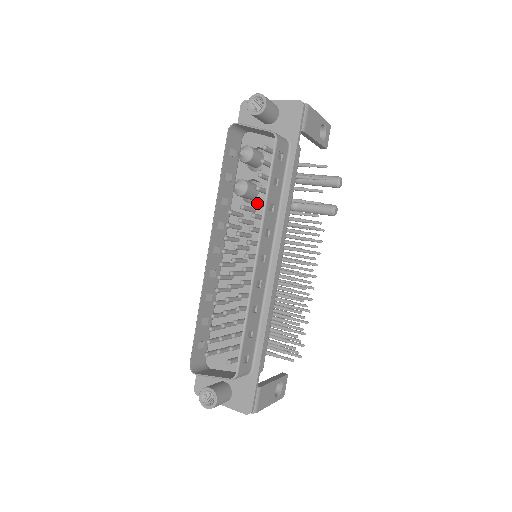
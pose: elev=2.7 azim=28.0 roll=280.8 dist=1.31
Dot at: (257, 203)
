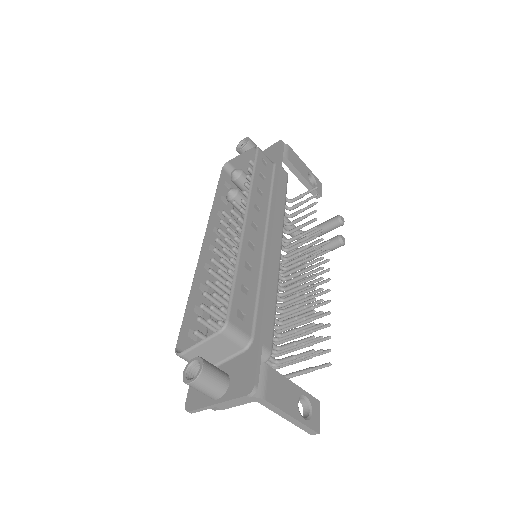
Dot at: (246, 192)
